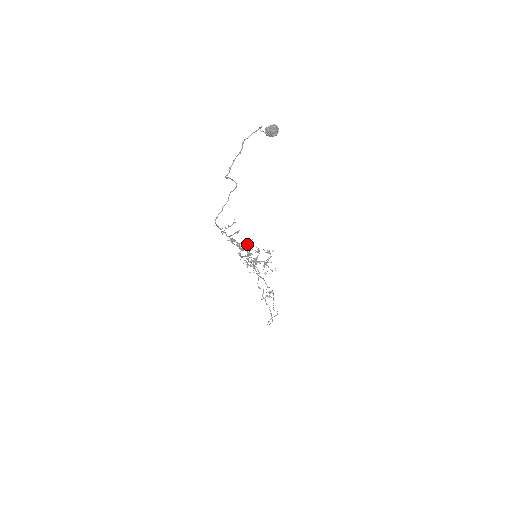
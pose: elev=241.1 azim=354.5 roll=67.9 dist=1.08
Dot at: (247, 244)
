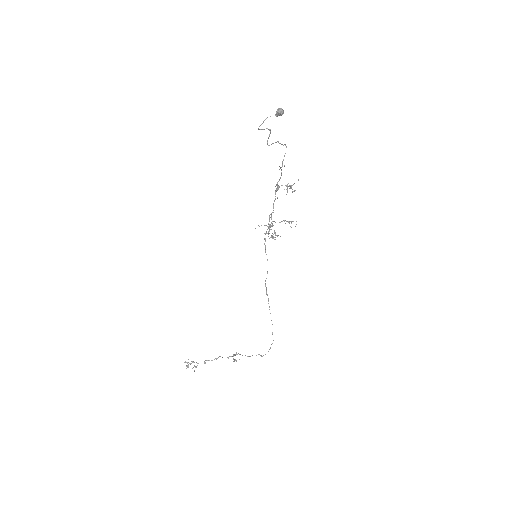
Dot at: (290, 185)
